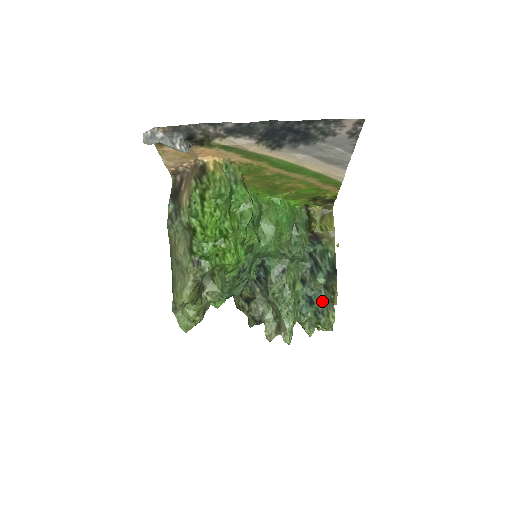
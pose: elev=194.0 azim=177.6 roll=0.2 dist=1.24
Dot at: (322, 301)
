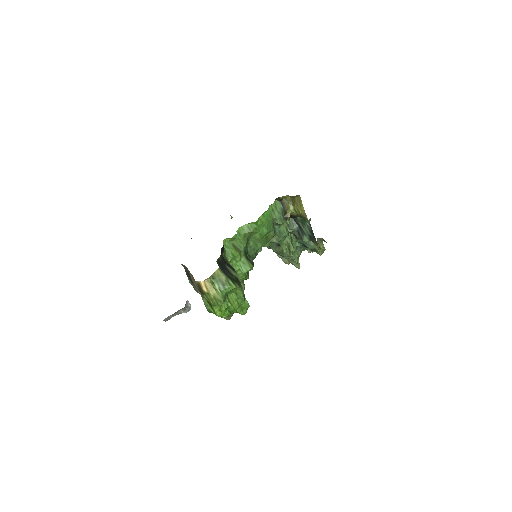
Dot at: (312, 246)
